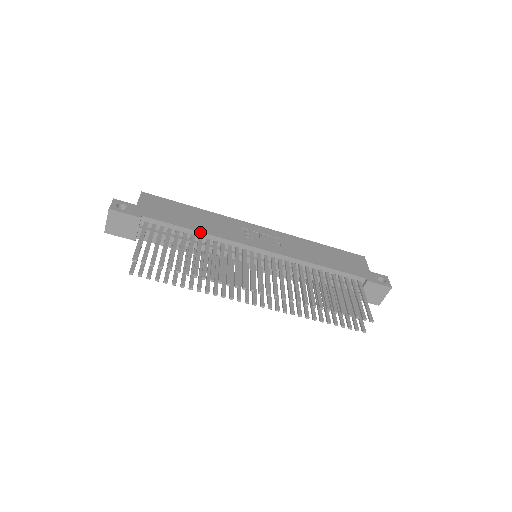
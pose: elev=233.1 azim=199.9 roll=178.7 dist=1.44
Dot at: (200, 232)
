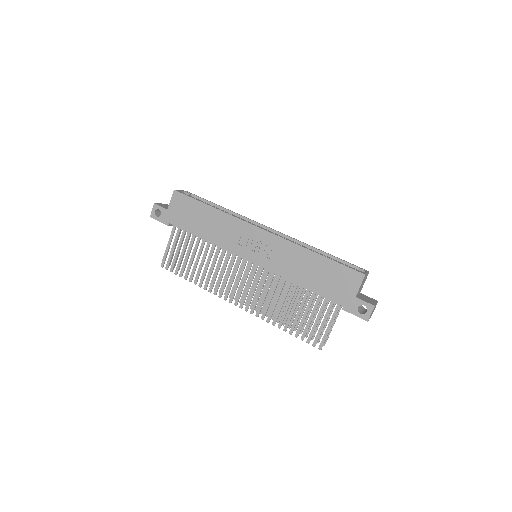
Dot at: (206, 240)
